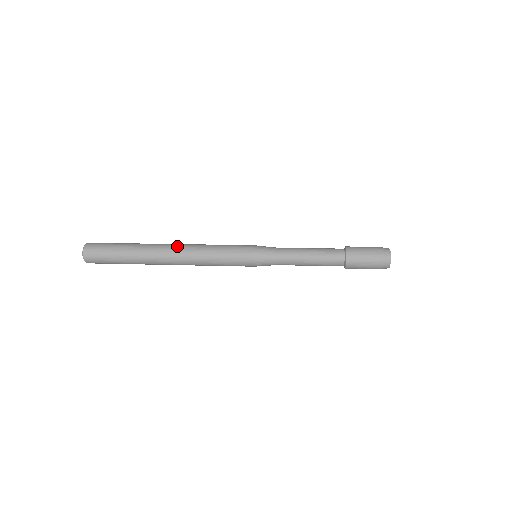
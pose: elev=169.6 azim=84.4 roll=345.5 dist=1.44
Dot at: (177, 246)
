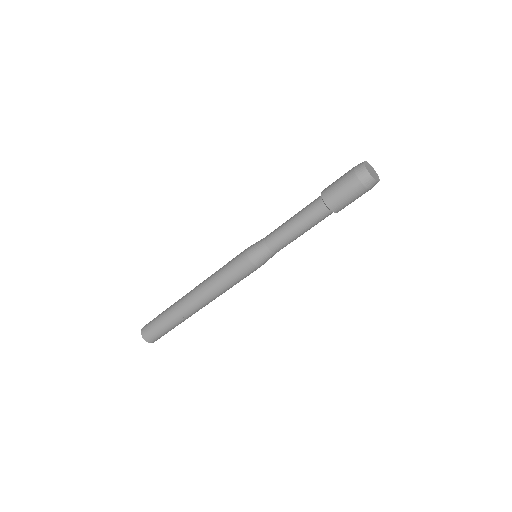
Dot at: occluded
